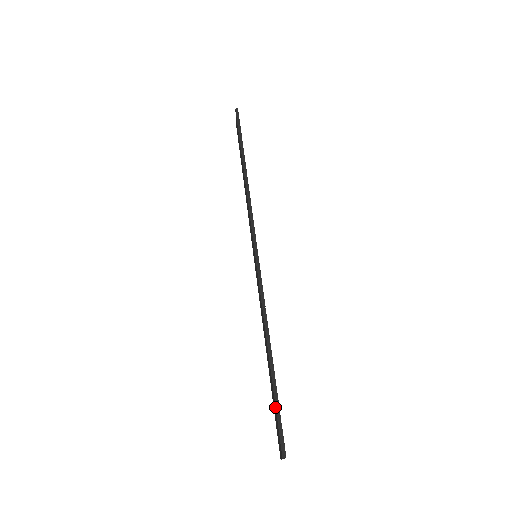
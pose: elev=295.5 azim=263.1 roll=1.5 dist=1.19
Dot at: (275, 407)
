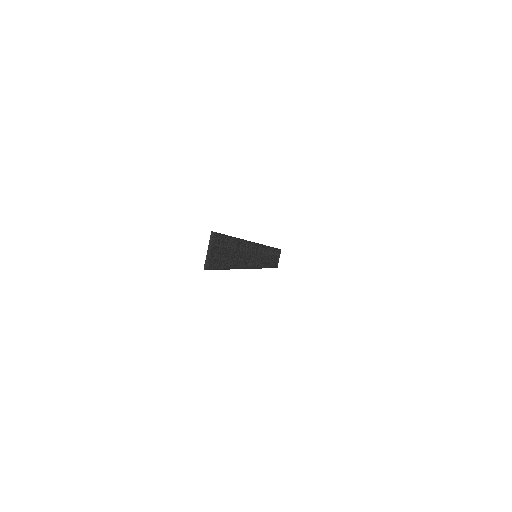
Dot at: occluded
